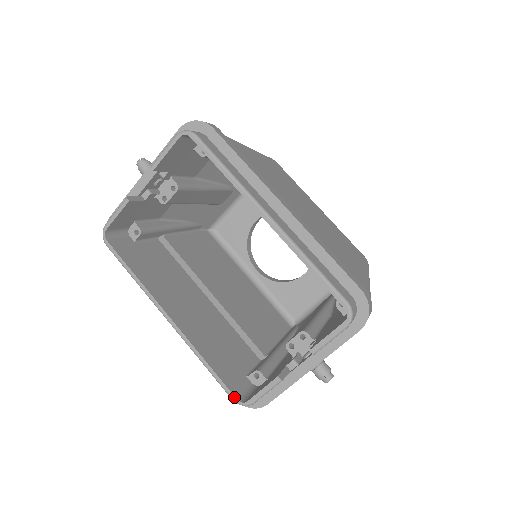
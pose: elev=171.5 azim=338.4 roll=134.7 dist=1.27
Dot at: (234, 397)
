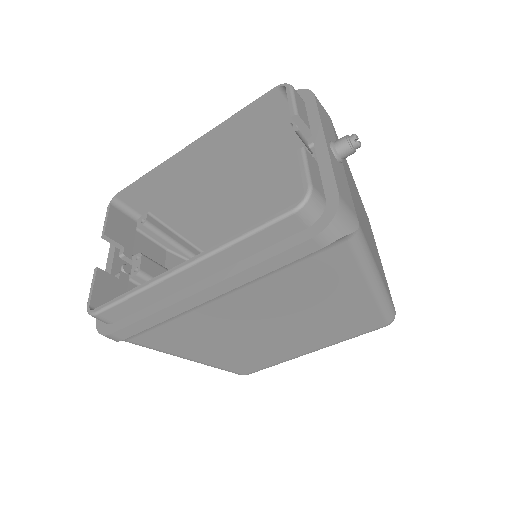
Dot at: (291, 206)
